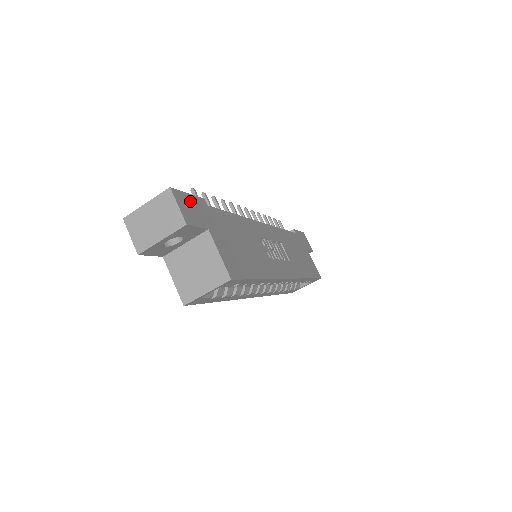
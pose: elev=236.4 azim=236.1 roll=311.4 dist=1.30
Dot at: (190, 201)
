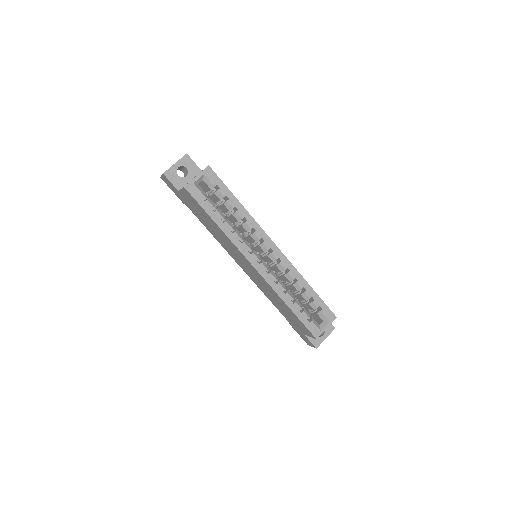
Dot at: occluded
